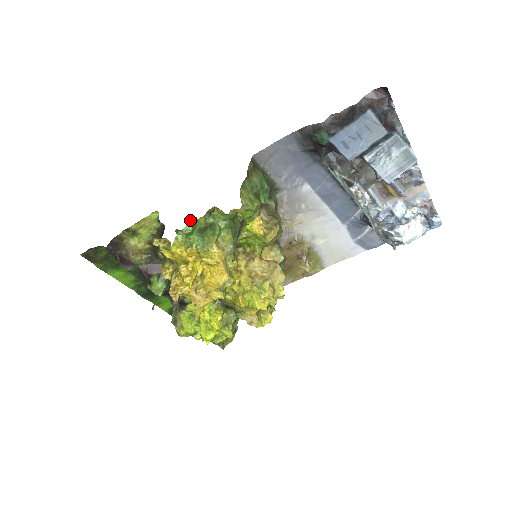
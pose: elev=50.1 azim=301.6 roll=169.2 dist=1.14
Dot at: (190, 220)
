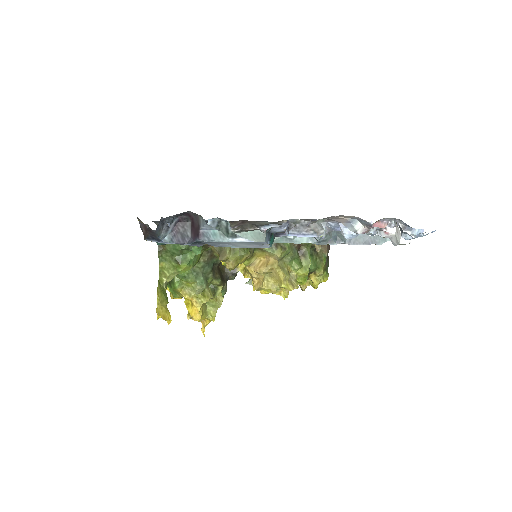
Dot at: occluded
